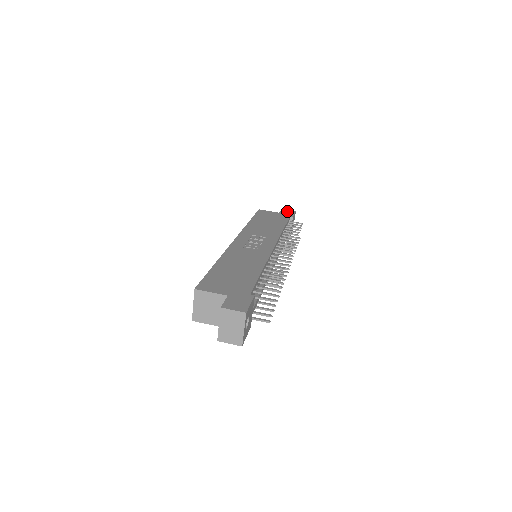
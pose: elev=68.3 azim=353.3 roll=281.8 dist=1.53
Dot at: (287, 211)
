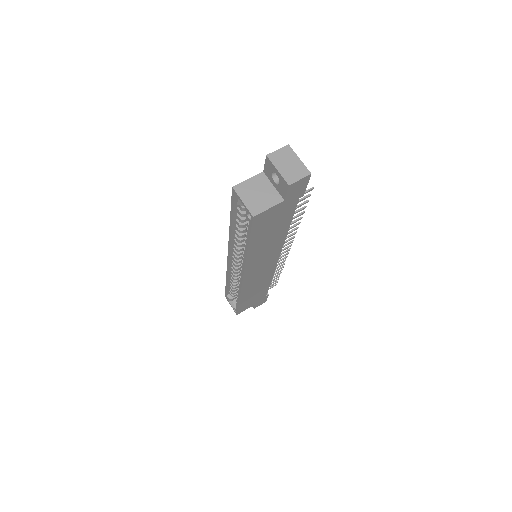
Dot at: occluded
